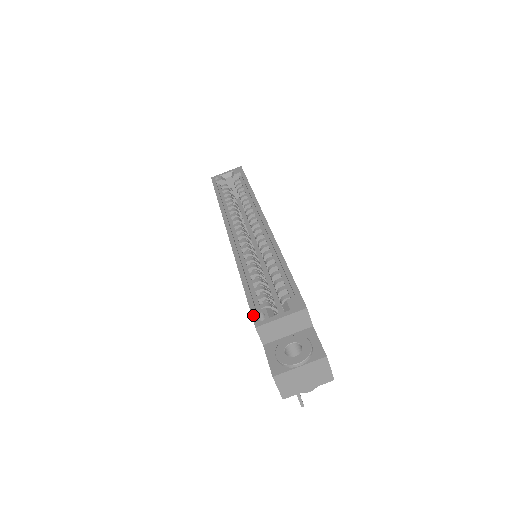
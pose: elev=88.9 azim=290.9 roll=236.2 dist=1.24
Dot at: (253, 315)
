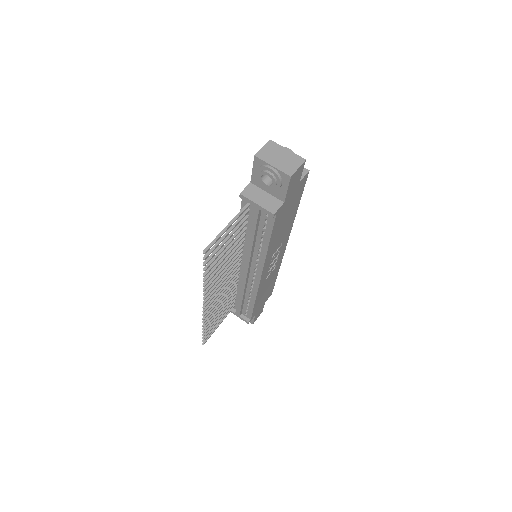
Dot at: occluded
